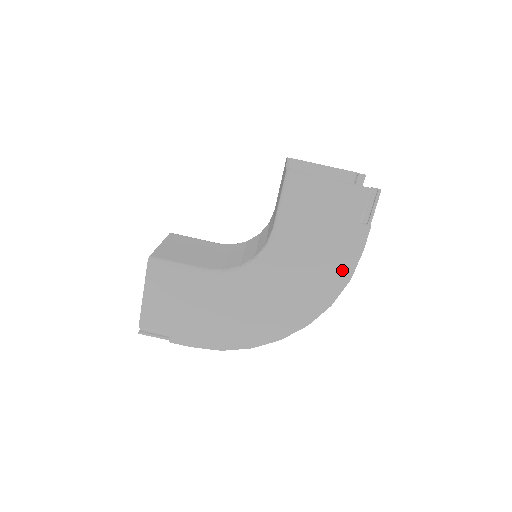
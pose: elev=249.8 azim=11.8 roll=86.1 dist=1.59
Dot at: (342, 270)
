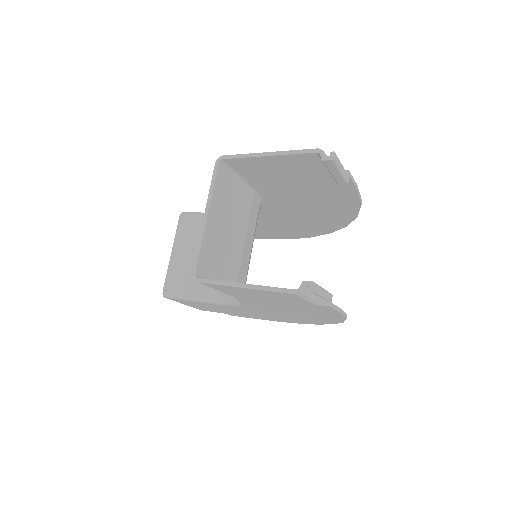
Dot at: (330, 315)
